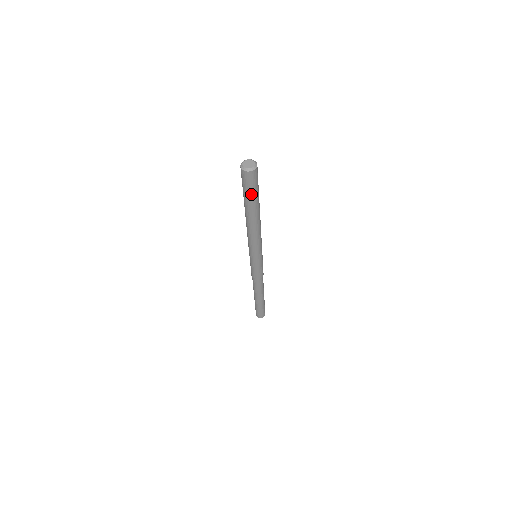
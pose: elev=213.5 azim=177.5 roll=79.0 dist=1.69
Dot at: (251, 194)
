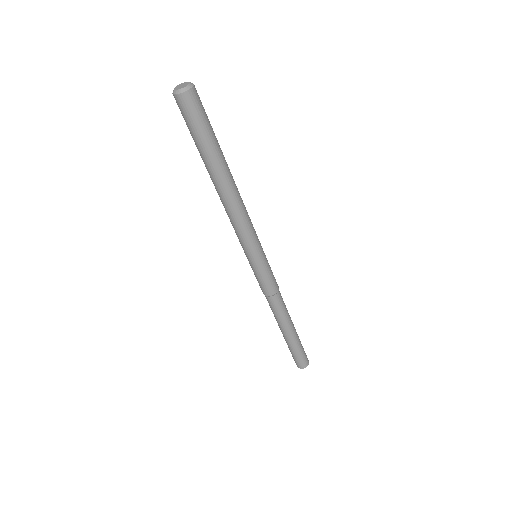
Dot at: (203, 135)
